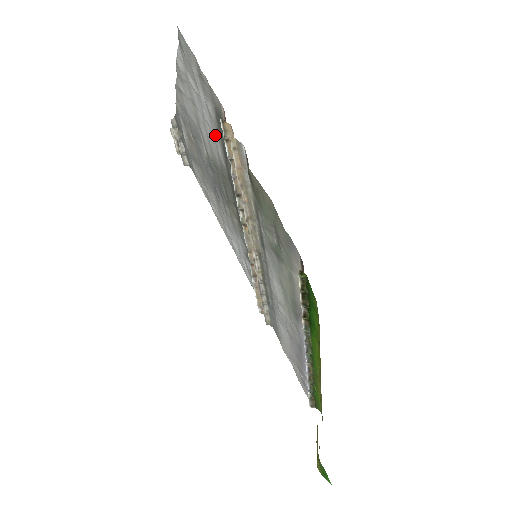
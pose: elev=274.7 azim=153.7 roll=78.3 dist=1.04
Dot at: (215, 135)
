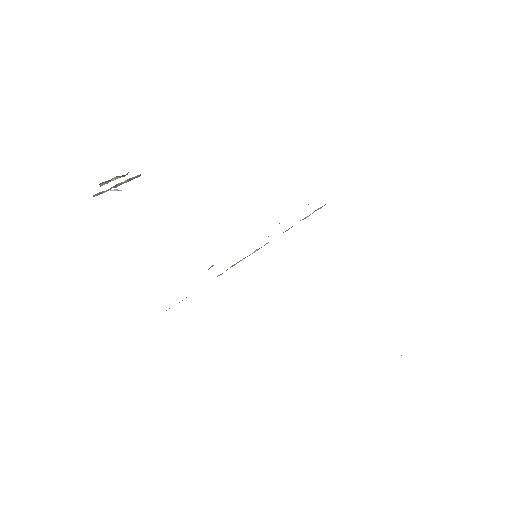
Dot at: occluded
